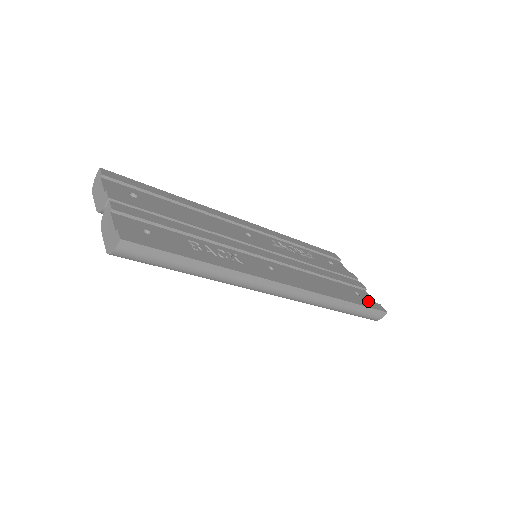
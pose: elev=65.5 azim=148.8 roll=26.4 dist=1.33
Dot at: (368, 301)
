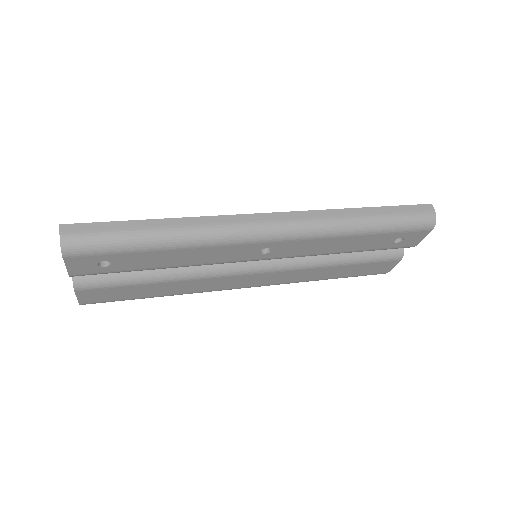
Dot at: occluded
